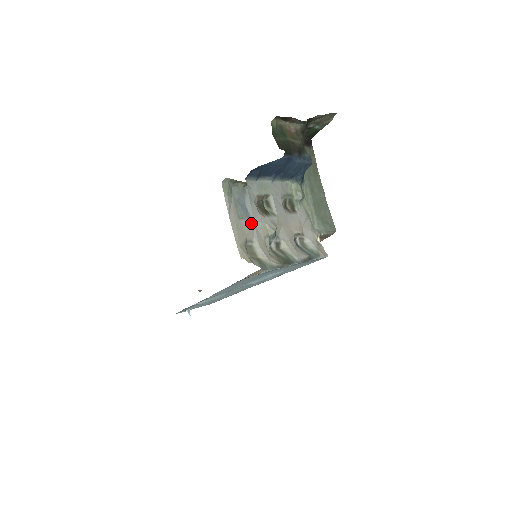
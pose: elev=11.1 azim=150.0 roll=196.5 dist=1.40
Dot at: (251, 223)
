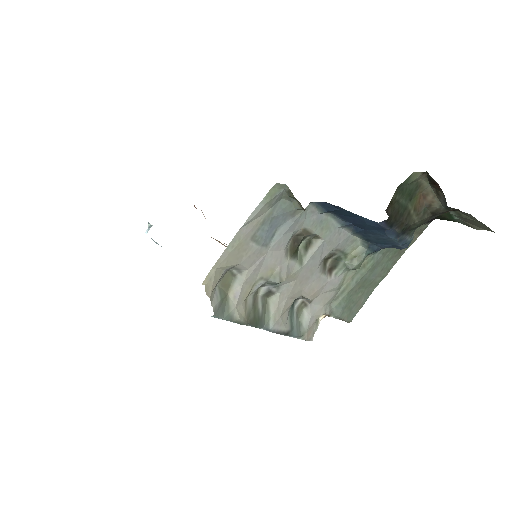
Dot at: (262, 253)
